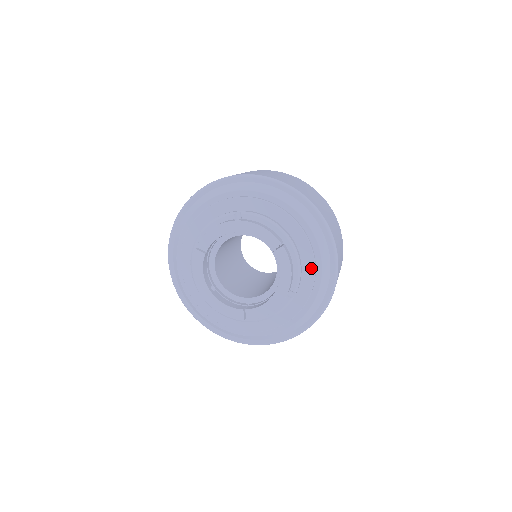
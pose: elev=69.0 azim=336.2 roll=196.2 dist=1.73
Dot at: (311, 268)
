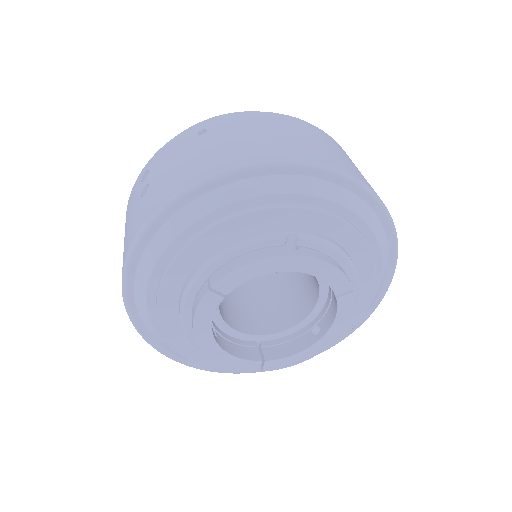
Dot at: (363, 303)
